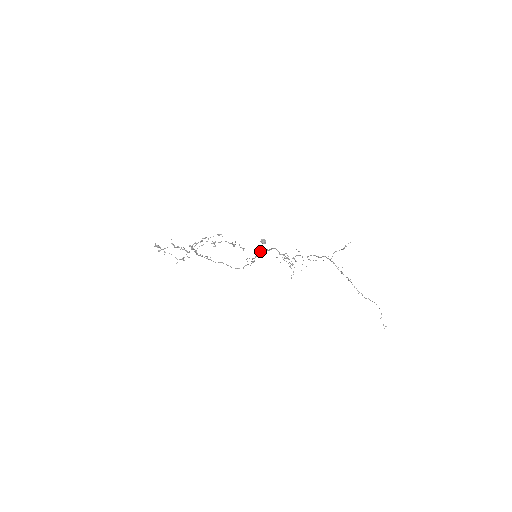
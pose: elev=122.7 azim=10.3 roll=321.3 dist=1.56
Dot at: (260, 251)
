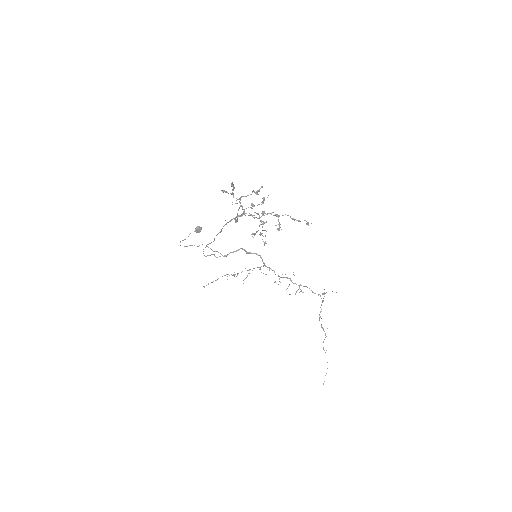
Dot at: occluded
